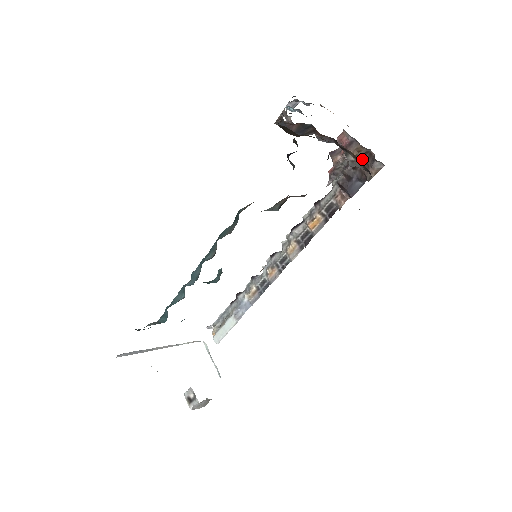
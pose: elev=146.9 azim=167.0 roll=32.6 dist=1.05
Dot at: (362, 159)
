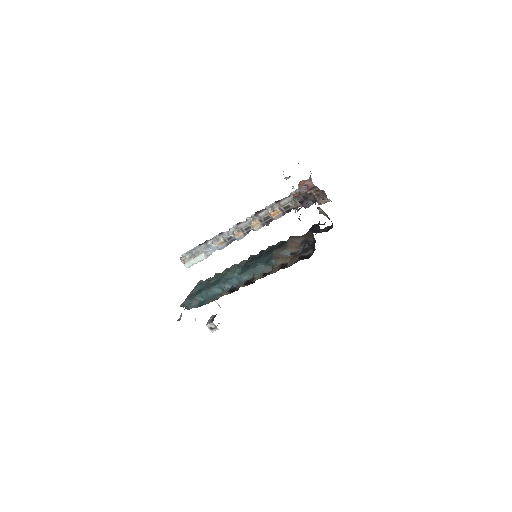
Dot at: (317, 192)
